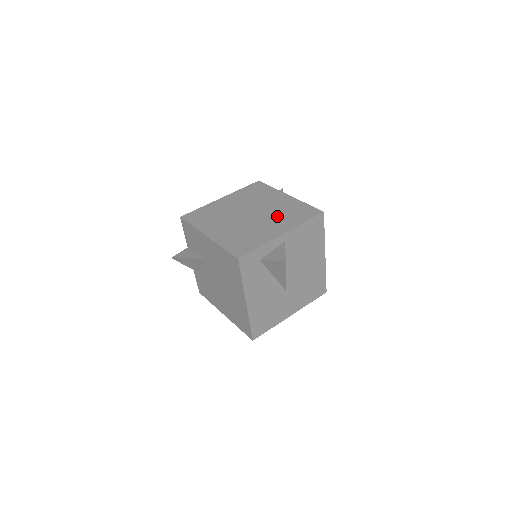
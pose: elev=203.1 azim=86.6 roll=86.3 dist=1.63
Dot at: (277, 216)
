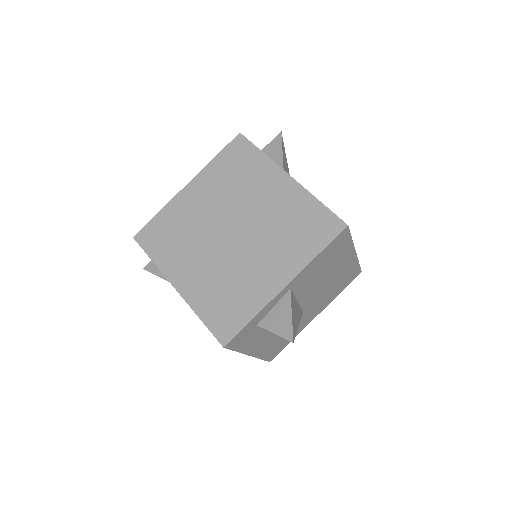
Dot at: (274, 237)
